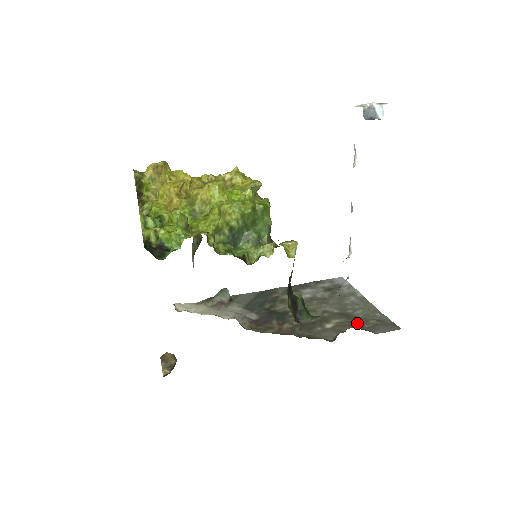
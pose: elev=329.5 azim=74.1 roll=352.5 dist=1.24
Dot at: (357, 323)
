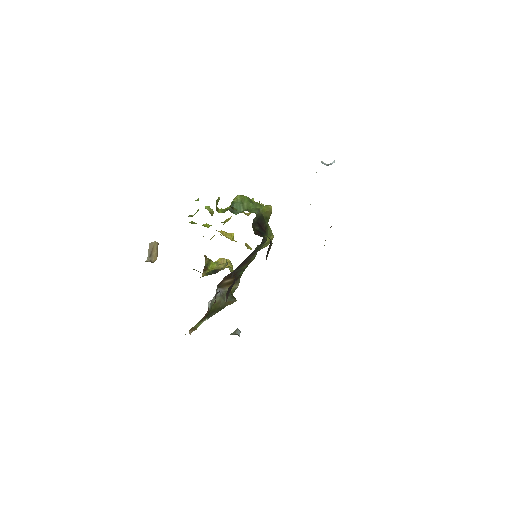
Dot at: occluded
